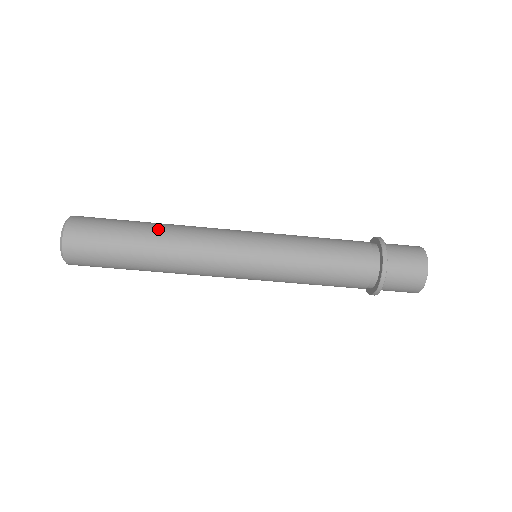
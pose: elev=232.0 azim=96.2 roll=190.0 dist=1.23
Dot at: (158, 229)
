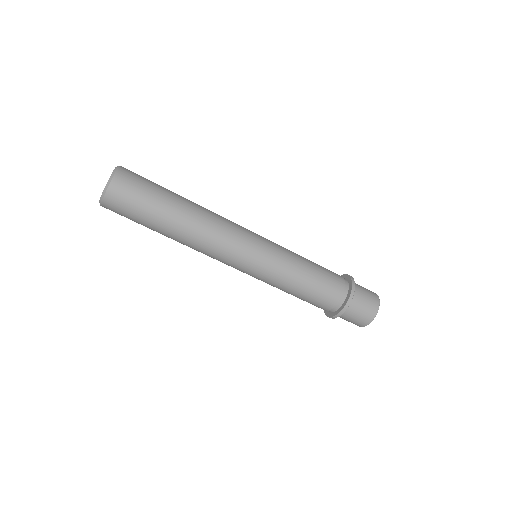
Dot at: (187, 216)
